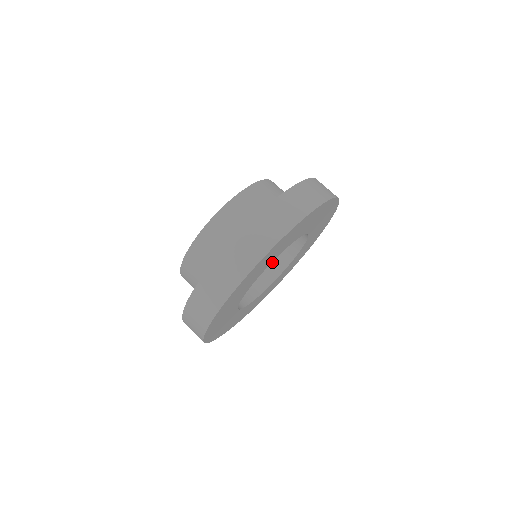
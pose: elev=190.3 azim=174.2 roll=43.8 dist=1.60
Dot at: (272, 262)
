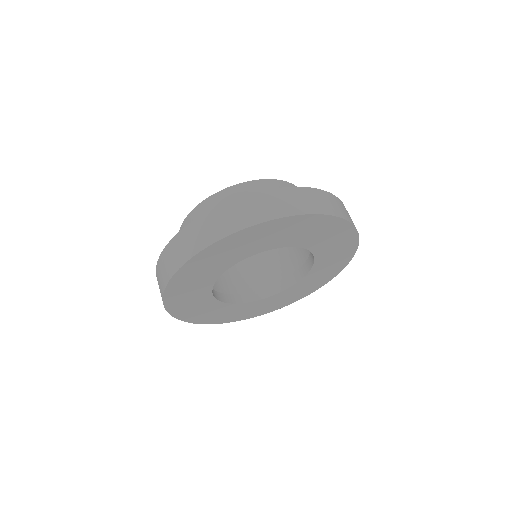
Dot at: (306, 256)
